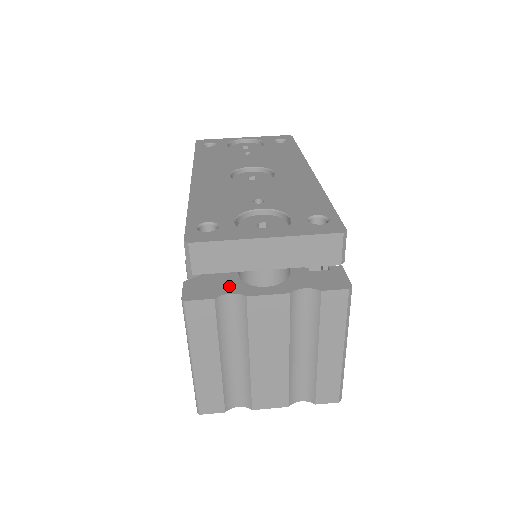
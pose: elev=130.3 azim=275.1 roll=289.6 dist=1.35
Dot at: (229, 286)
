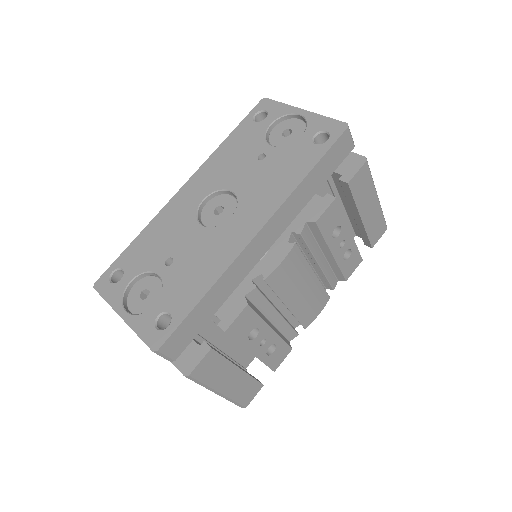
Dot at: occluded
